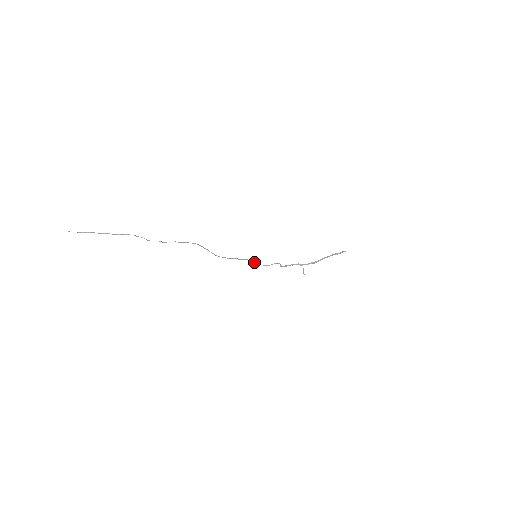
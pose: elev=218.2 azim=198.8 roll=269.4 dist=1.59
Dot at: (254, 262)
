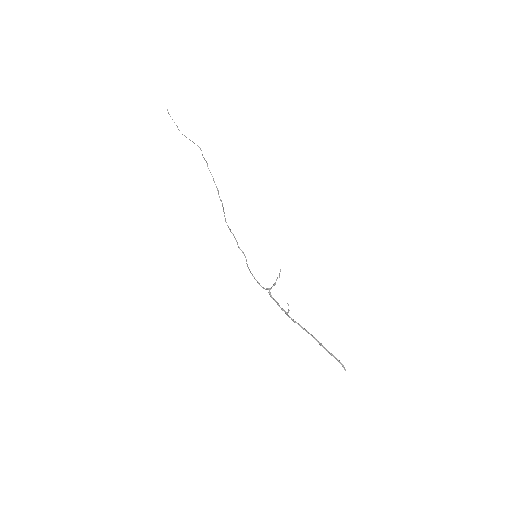
Dot at: occluded
